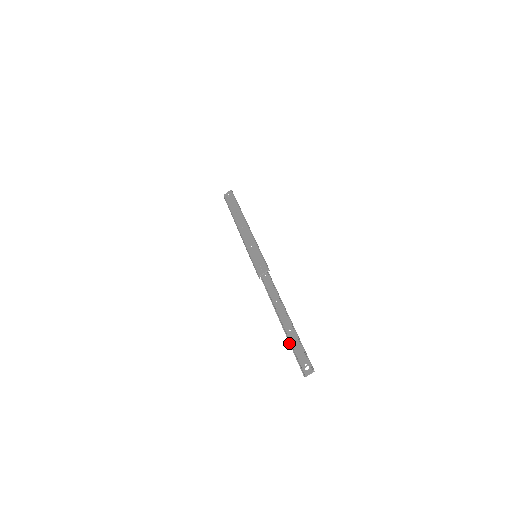
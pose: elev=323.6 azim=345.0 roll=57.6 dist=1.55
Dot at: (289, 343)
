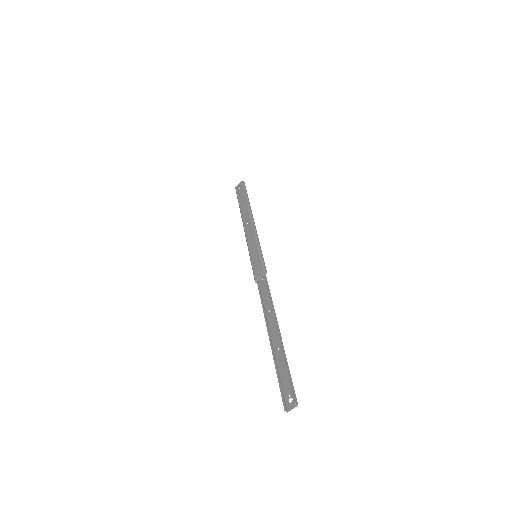
Dot at: occluded
